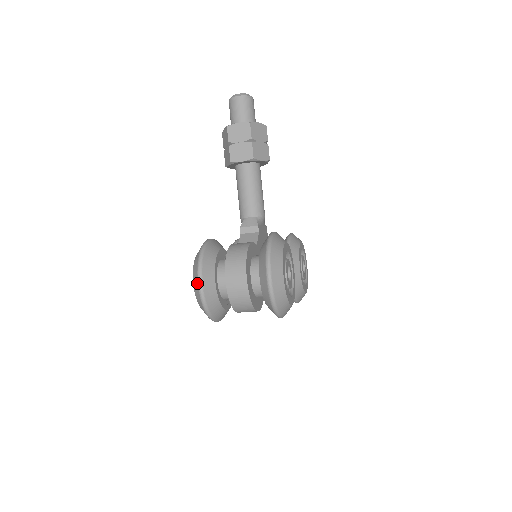
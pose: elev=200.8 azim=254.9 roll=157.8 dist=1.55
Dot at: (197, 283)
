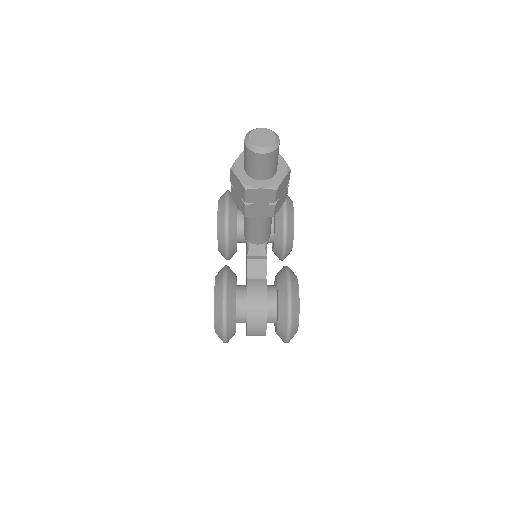
Dot at: (222, 339)
